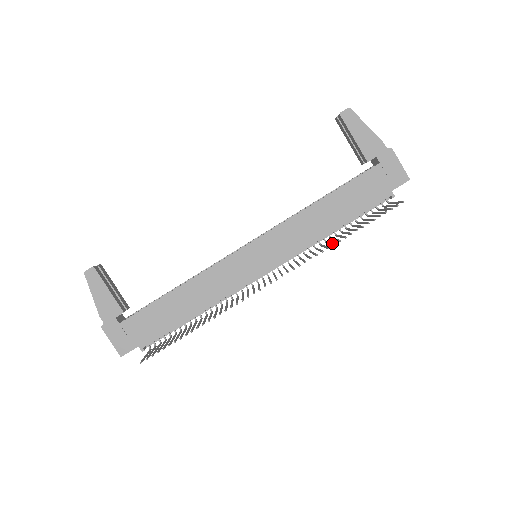
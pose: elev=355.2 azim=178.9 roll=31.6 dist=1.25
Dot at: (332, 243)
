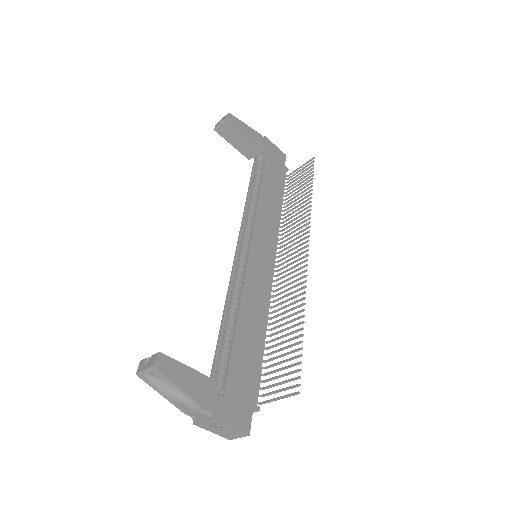
Dot at: (307, 203)
